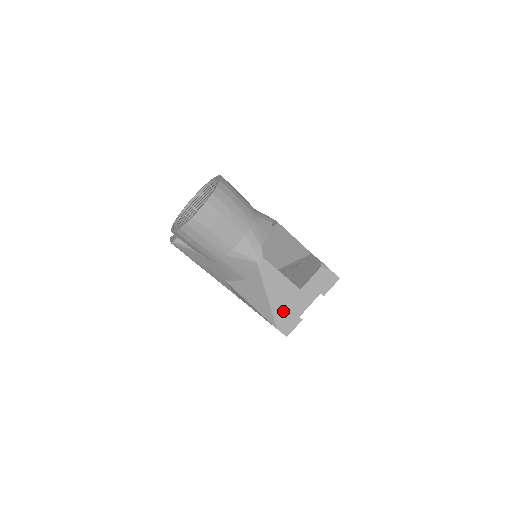
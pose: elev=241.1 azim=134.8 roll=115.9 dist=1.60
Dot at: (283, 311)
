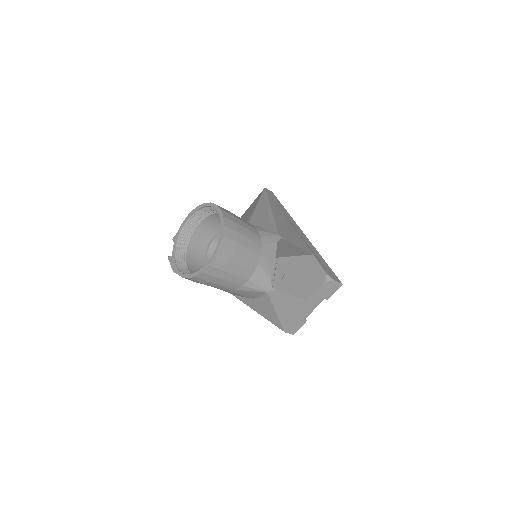
Dot at: (290, 319)
